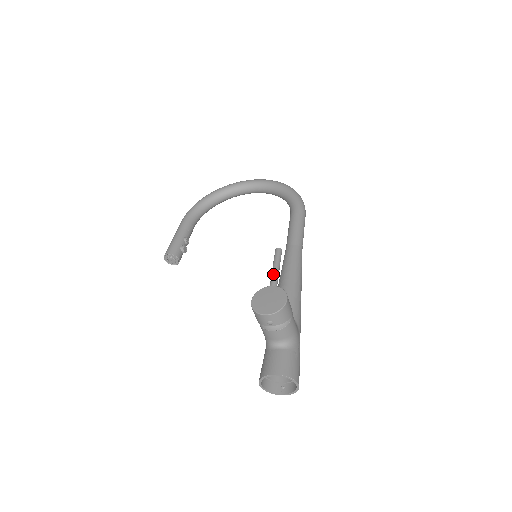
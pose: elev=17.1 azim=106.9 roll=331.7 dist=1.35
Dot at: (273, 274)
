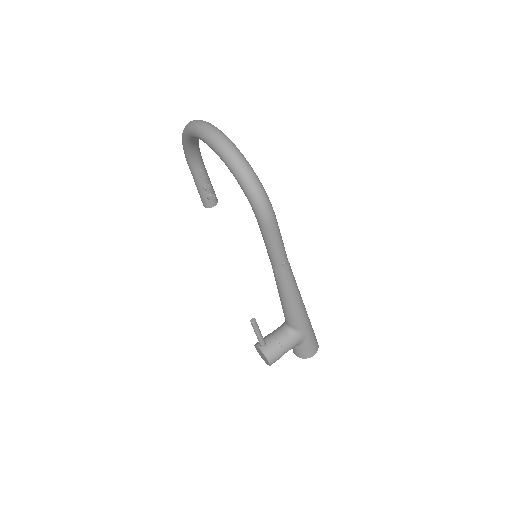
Dot at: occluded
